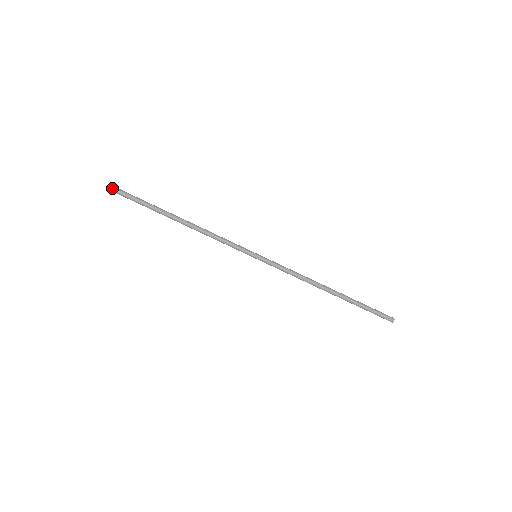
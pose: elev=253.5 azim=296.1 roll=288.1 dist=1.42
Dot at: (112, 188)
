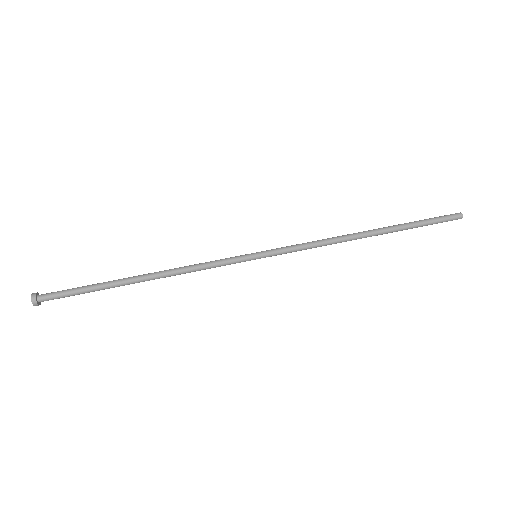
Dot at: (31, 295)
